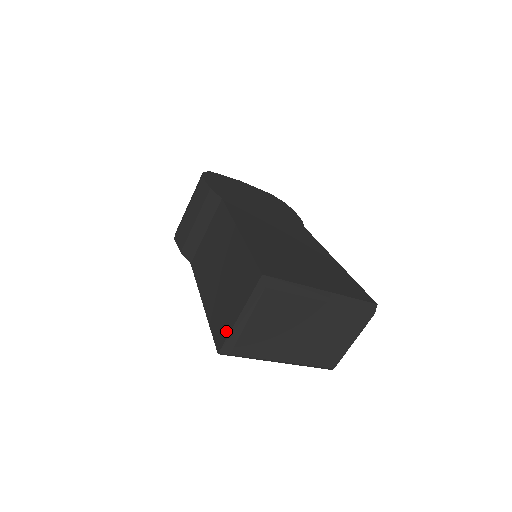
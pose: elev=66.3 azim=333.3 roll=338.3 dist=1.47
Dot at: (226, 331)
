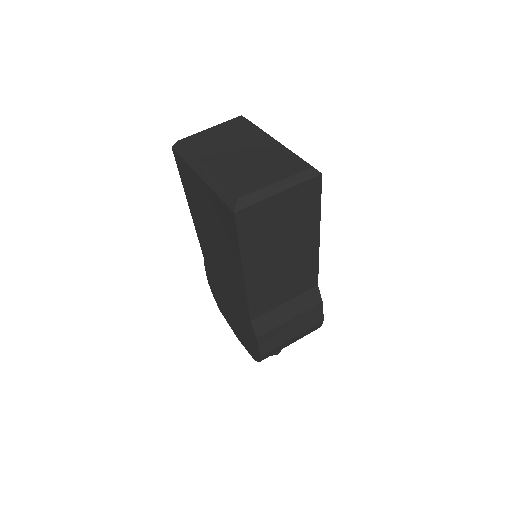
Dot at: occluded
